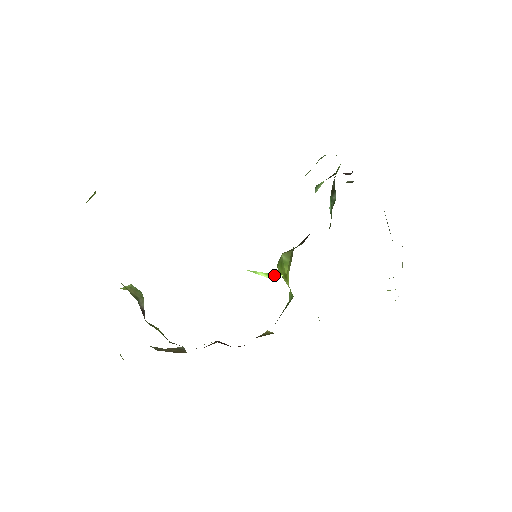
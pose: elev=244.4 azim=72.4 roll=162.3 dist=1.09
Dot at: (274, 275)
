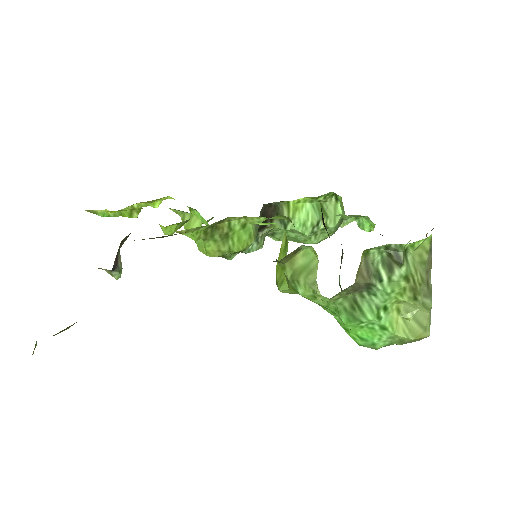
Dot at: (272, 223)
